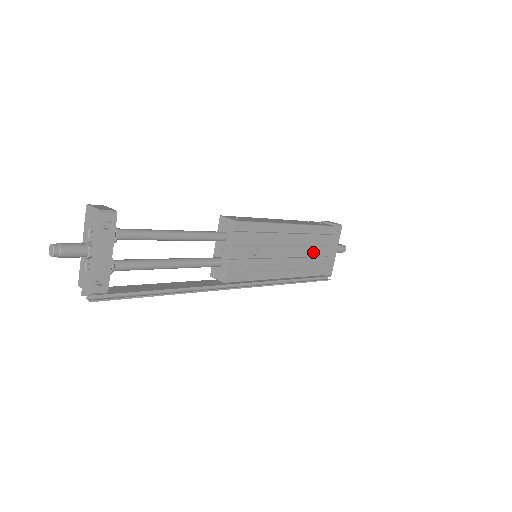
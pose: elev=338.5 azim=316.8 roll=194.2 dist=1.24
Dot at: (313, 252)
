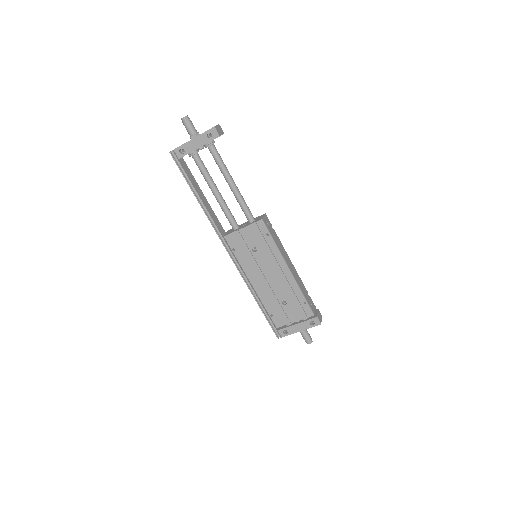
Dot at: (285, 305)
